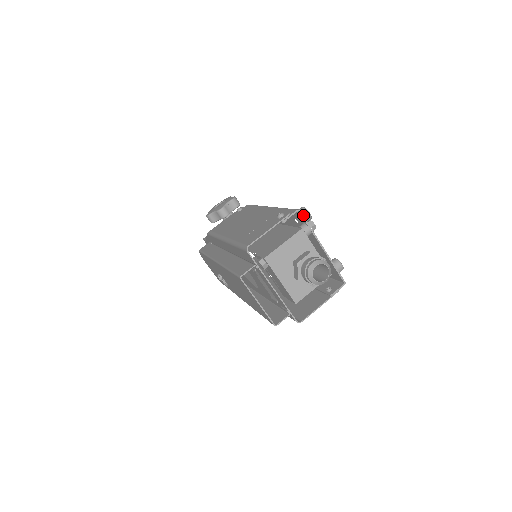
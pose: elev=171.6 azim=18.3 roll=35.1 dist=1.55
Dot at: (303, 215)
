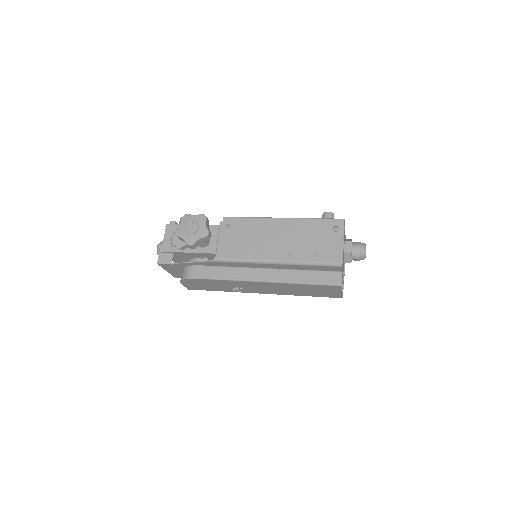
Dot at: occluded
